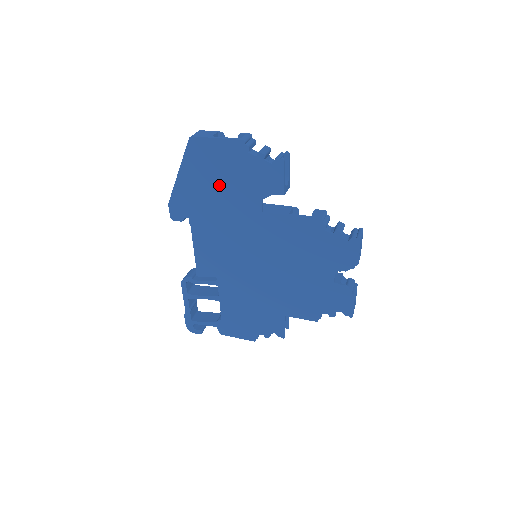
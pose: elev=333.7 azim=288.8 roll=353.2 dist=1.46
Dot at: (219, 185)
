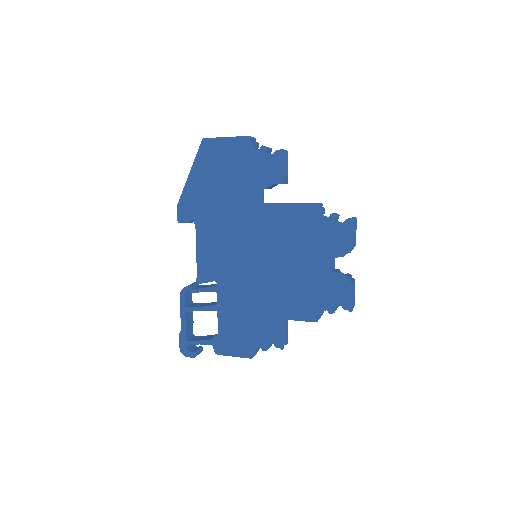
Dot at: (225, 181)
